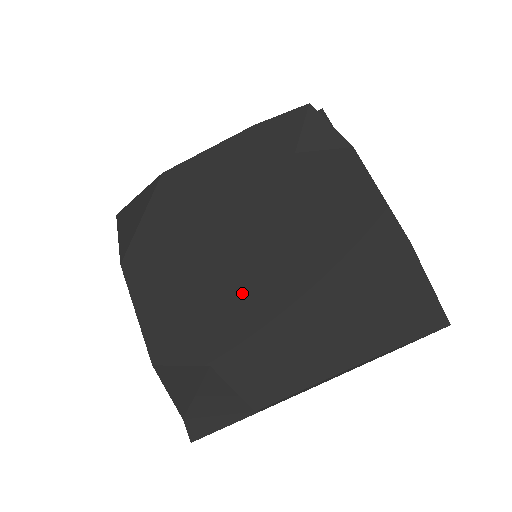
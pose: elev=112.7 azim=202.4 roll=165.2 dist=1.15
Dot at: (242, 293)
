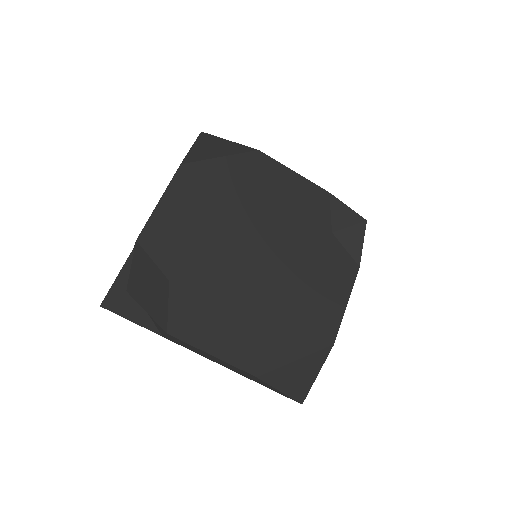
Dot at: (229, 265)
